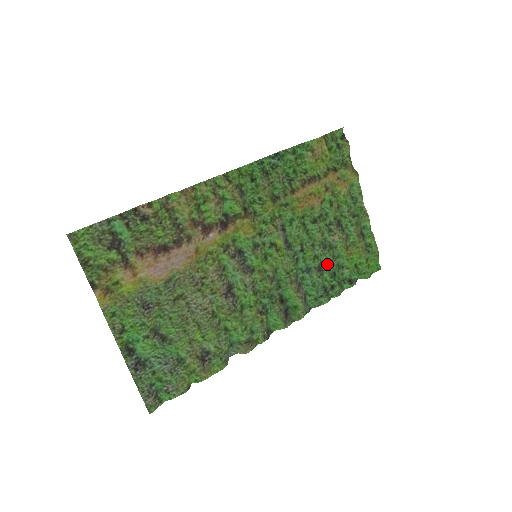
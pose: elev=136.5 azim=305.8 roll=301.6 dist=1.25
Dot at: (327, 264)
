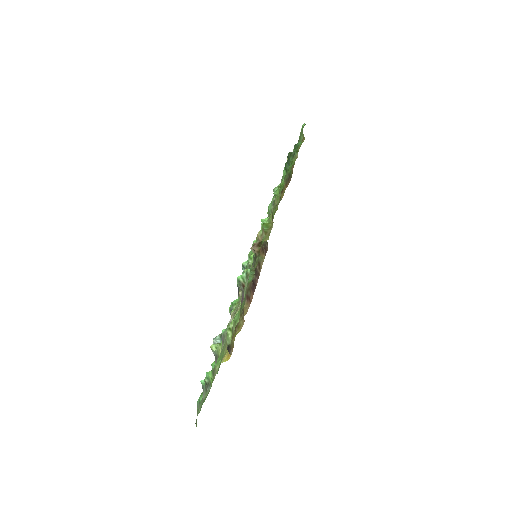
Dot at: occluded
